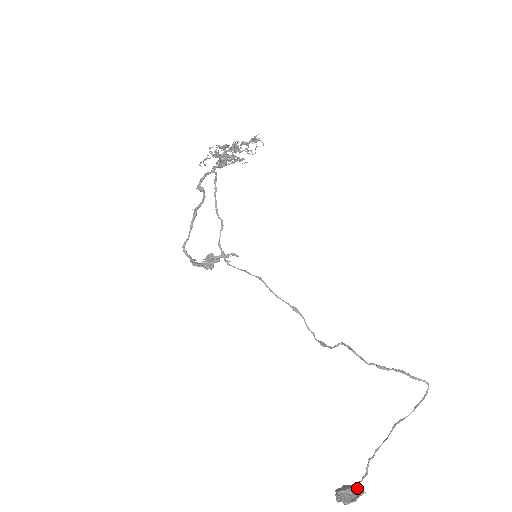
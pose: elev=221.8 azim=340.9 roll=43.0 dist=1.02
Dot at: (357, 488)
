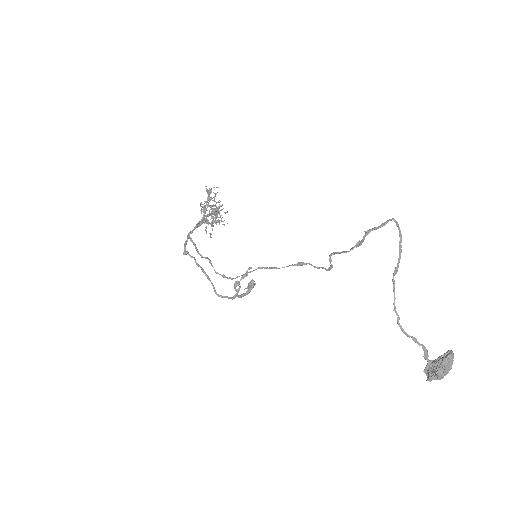
Dot at: (440, 356)
